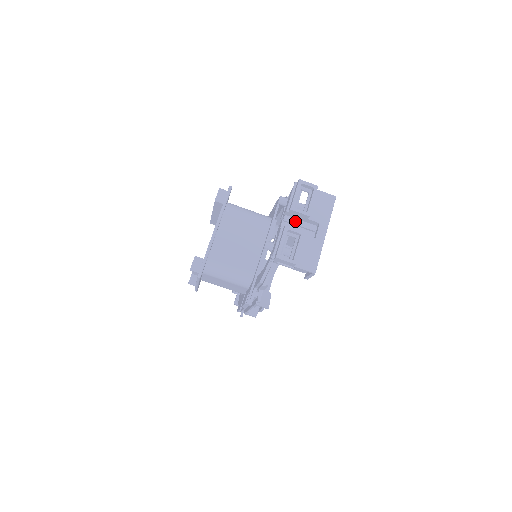
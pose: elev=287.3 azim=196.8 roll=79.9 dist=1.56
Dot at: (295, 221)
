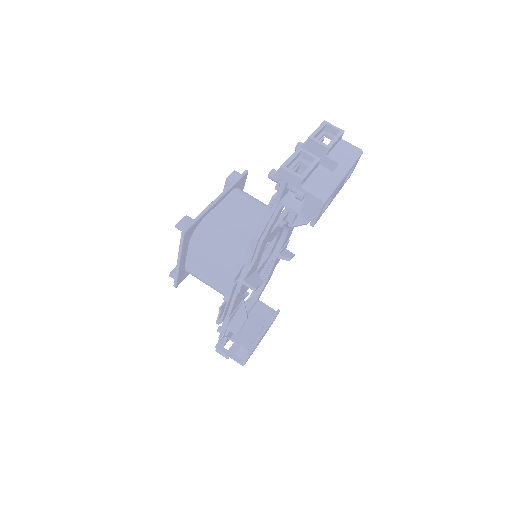
Dot at: occluded
